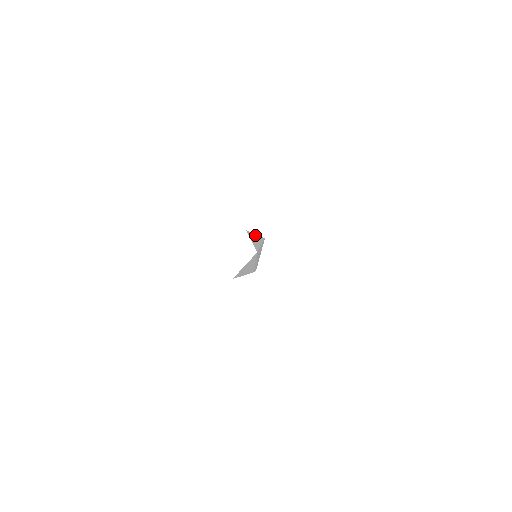
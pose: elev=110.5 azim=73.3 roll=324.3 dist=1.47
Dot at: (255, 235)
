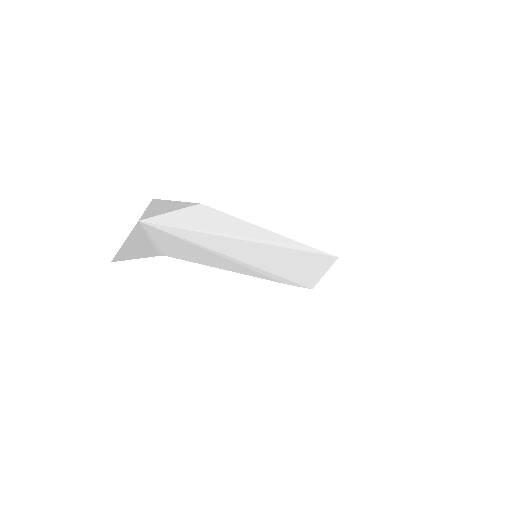
Dot at: (258, 228)
